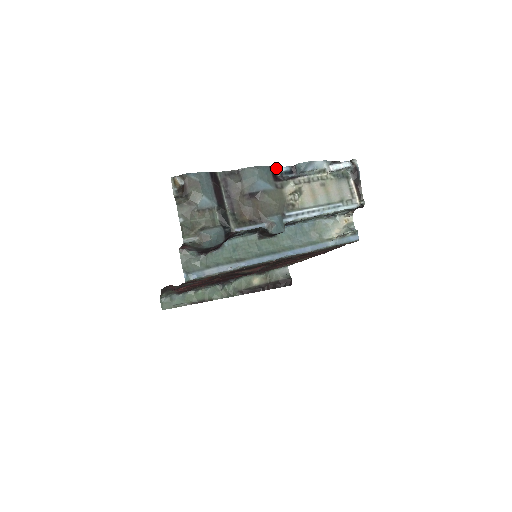
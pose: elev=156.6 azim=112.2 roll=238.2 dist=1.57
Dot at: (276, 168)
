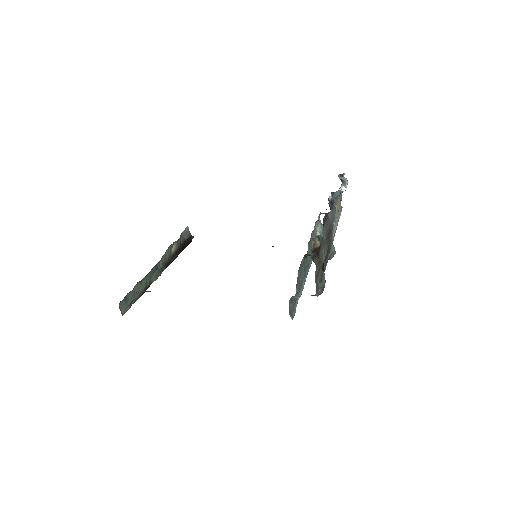
Dot at: (329, 198)
